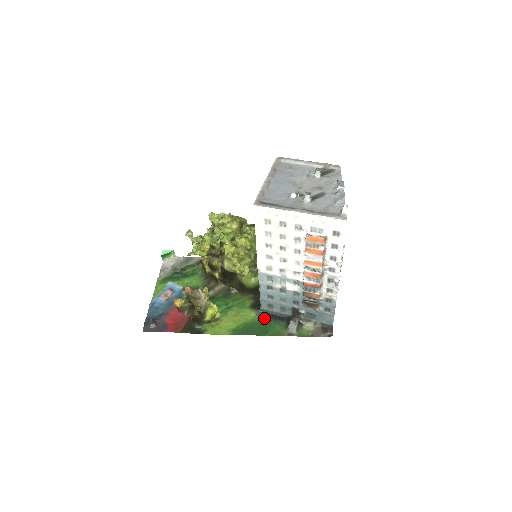
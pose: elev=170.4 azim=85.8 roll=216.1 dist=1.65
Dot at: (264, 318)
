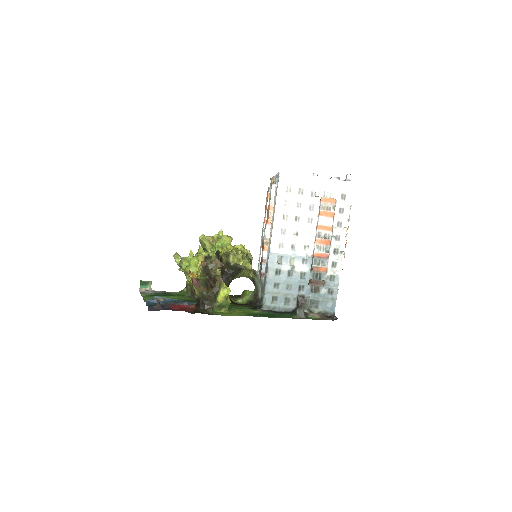
Dot at: (269, 312)
